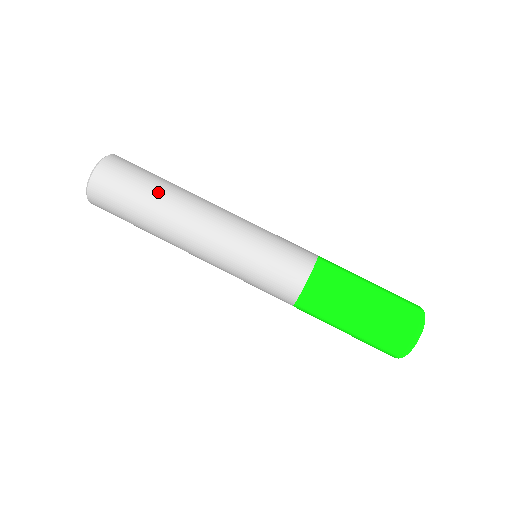
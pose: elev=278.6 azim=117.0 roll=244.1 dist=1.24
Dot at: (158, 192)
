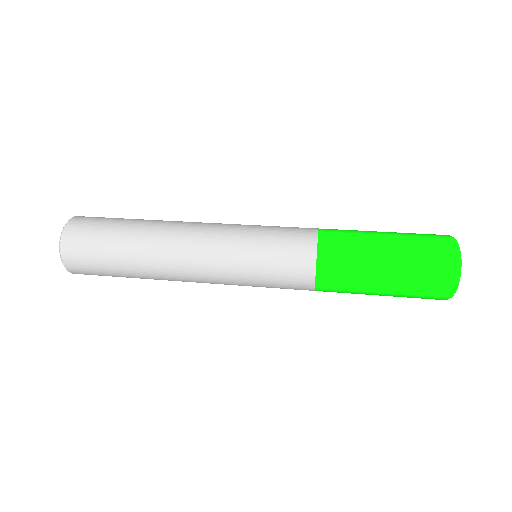
Dot at: occluded
